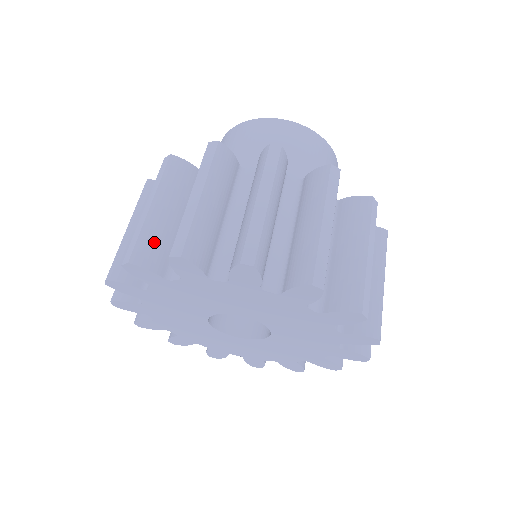
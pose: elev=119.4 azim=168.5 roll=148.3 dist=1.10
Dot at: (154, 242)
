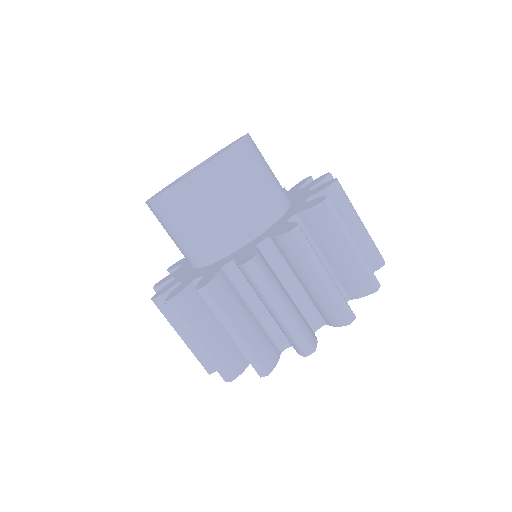
Dot at: occluded
